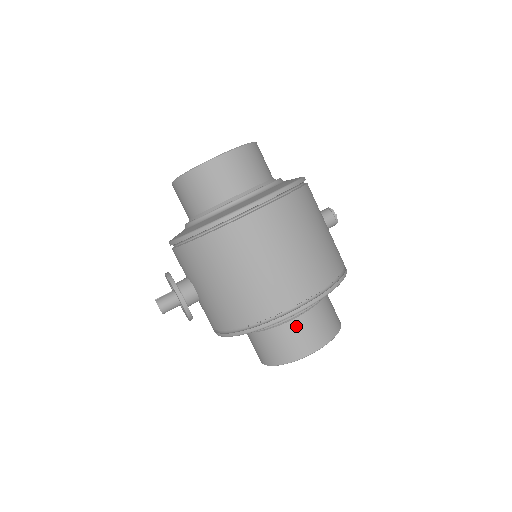
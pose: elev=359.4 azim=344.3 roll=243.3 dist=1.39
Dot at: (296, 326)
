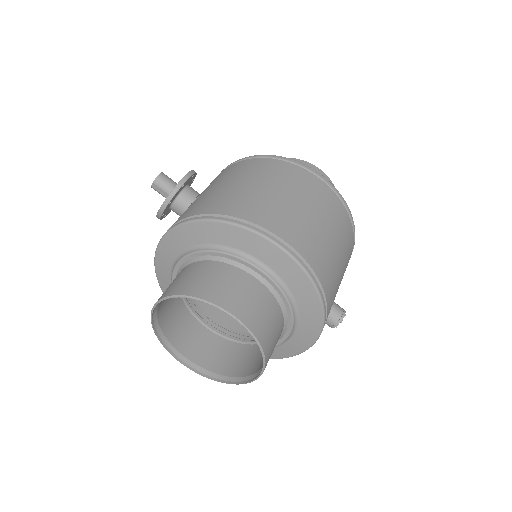
Dot at: (243, 278)
